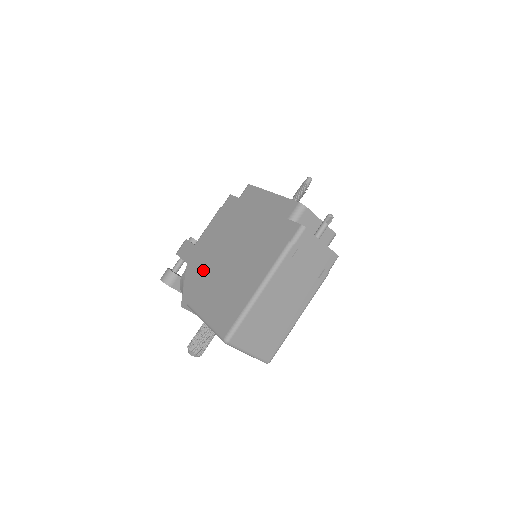
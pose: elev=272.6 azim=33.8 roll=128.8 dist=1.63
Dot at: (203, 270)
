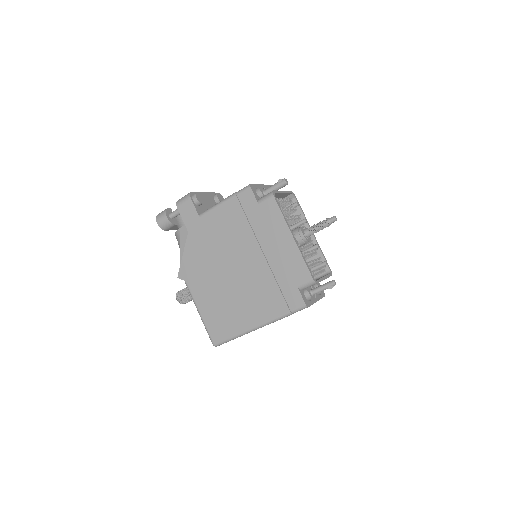
Dot at: (205, 259)
